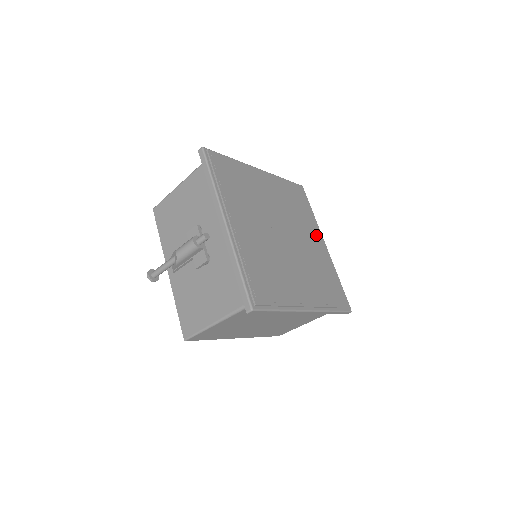
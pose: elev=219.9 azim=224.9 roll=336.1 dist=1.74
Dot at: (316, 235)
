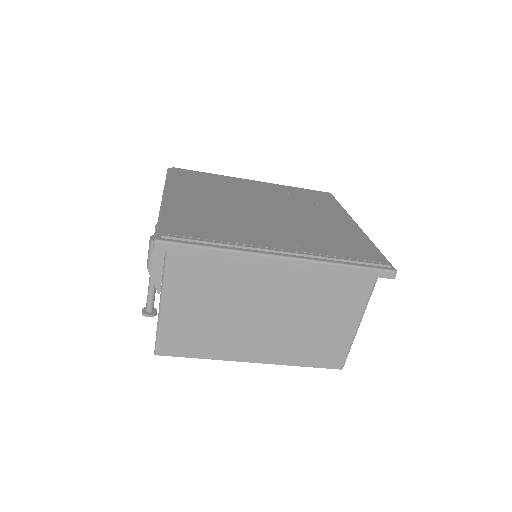
Dot at: (337, 216)
